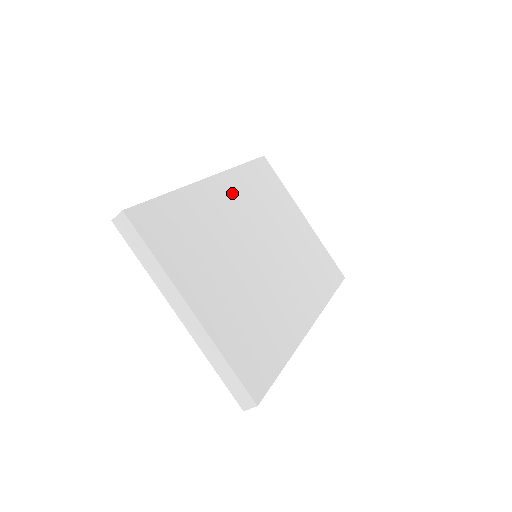
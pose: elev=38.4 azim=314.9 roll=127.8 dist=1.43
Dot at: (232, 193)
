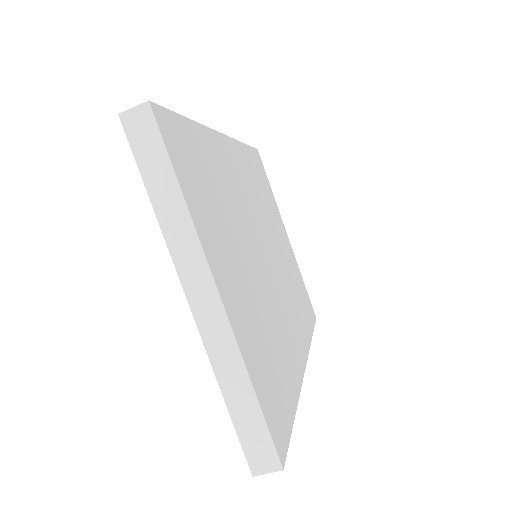
Dot at: (240, 167)
